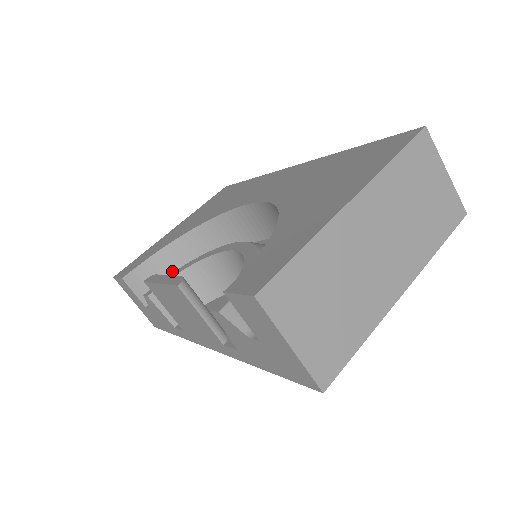
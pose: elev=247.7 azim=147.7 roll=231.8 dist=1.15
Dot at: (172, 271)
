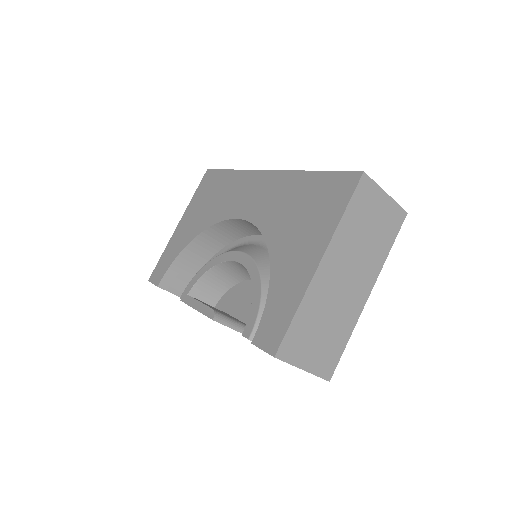
Dot at: (192, 266)
